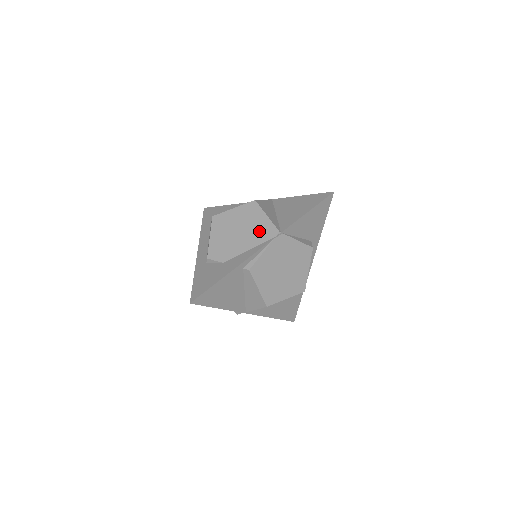
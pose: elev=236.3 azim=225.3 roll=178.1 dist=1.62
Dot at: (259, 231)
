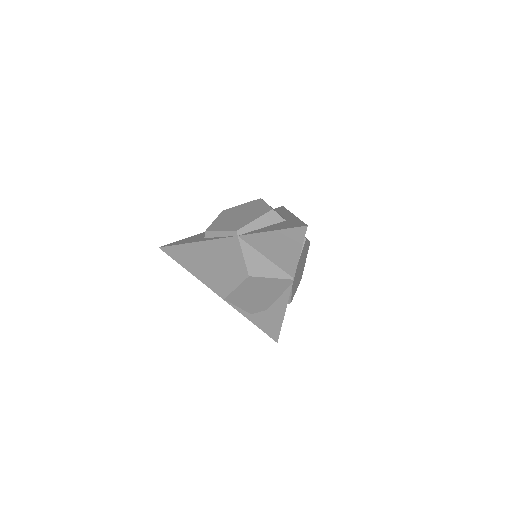
Dot at: (275, 287)
